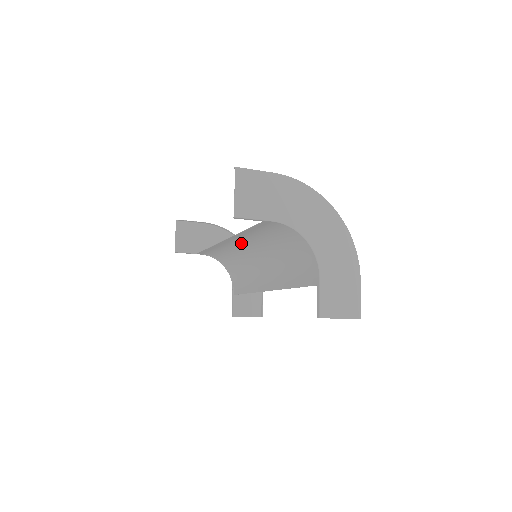
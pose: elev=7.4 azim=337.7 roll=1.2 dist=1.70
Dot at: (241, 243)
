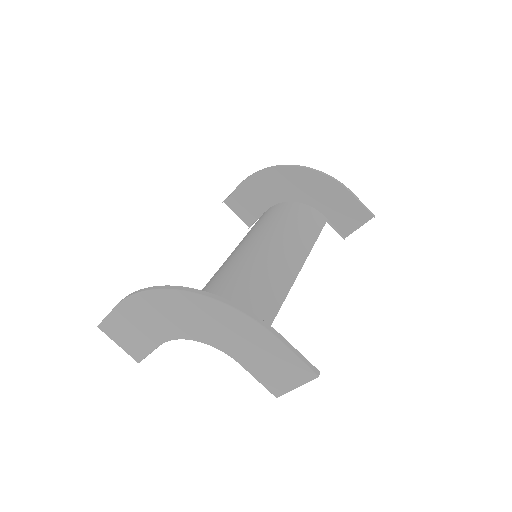
Dot at: (232, 260)
